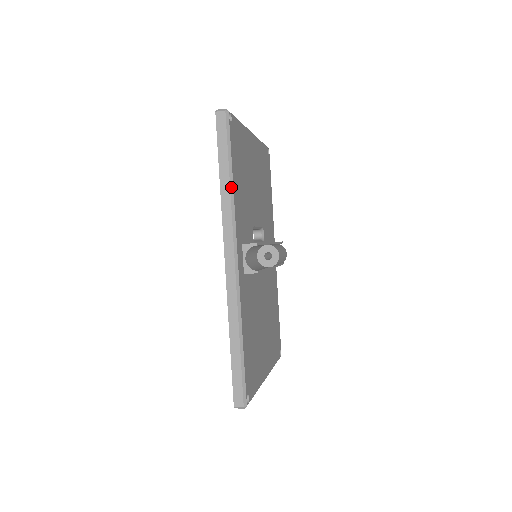
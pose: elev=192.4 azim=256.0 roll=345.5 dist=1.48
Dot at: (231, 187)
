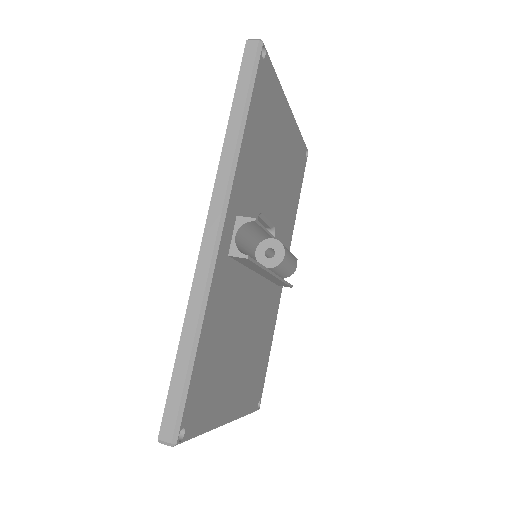
Dot at: (240, 133)
